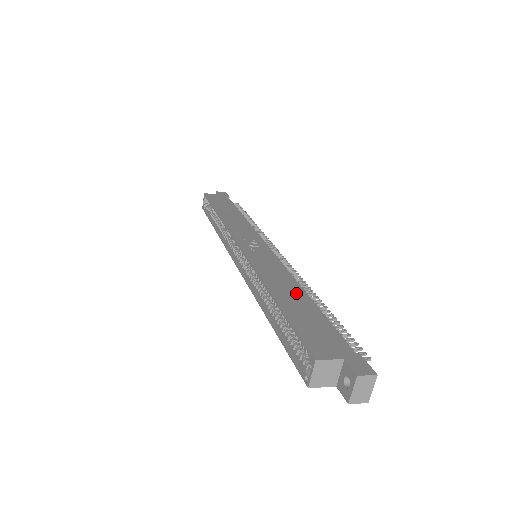
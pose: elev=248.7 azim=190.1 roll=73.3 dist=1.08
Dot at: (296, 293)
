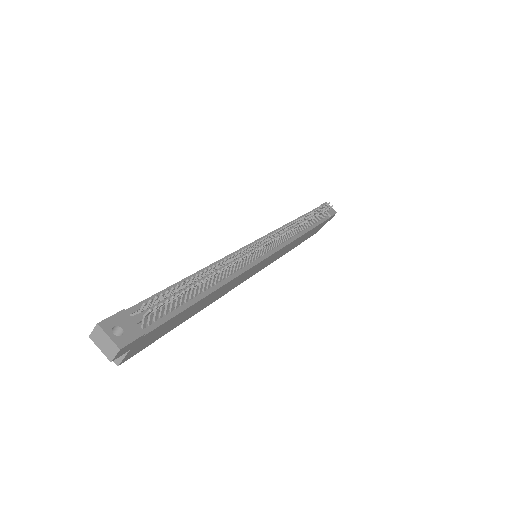
Dot at: occluded
